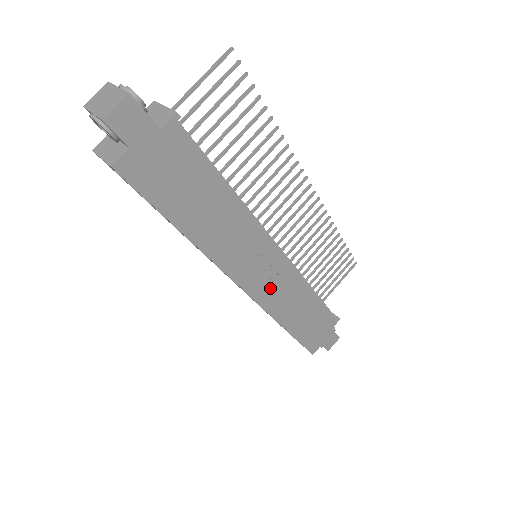
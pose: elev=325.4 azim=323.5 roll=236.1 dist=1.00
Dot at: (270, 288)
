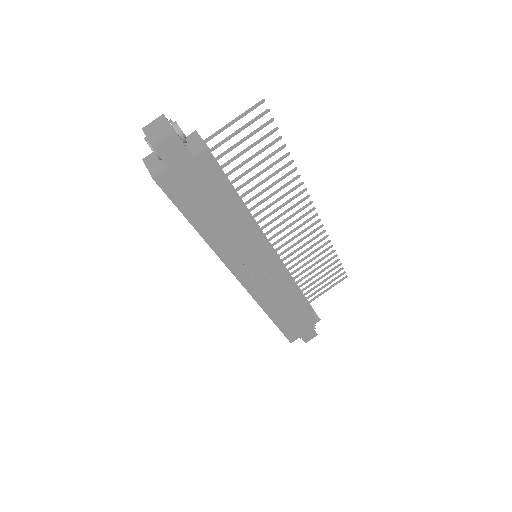
Dot at: (262, 284)
